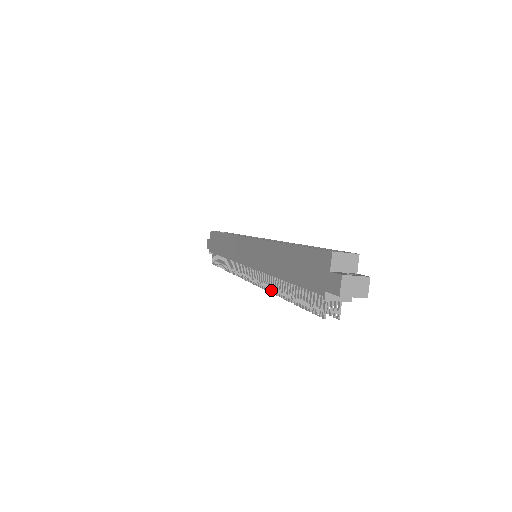
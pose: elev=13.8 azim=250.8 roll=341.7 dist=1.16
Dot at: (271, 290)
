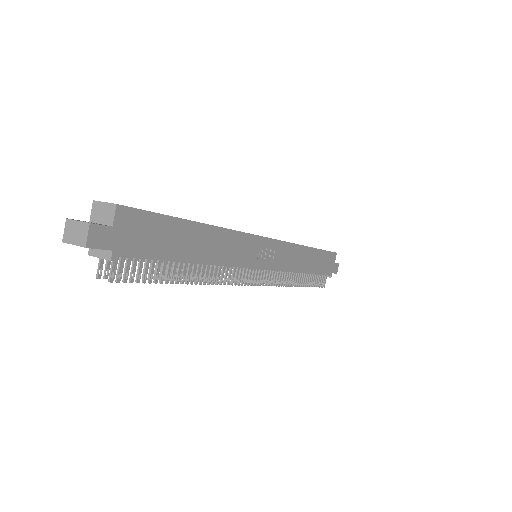
Dot at: occluded
